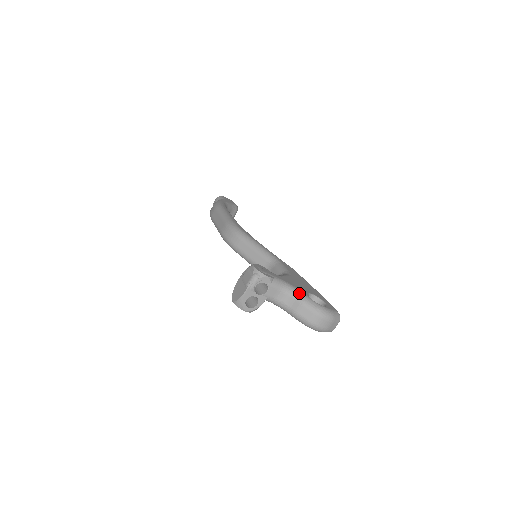
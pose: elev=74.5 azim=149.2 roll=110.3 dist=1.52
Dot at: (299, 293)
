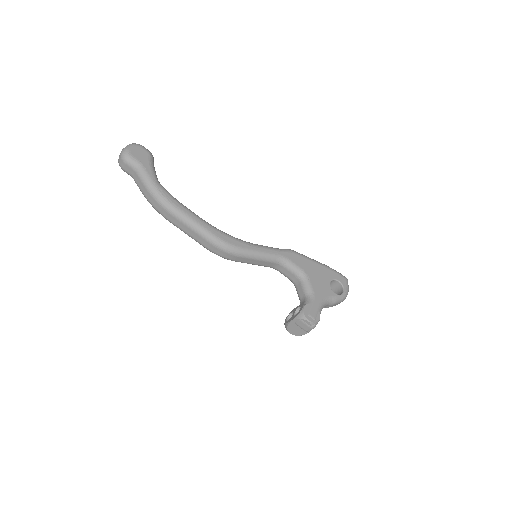
Dot at: (331, 300)
